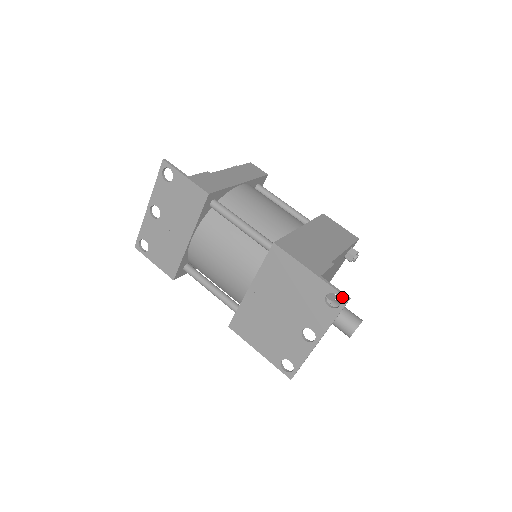
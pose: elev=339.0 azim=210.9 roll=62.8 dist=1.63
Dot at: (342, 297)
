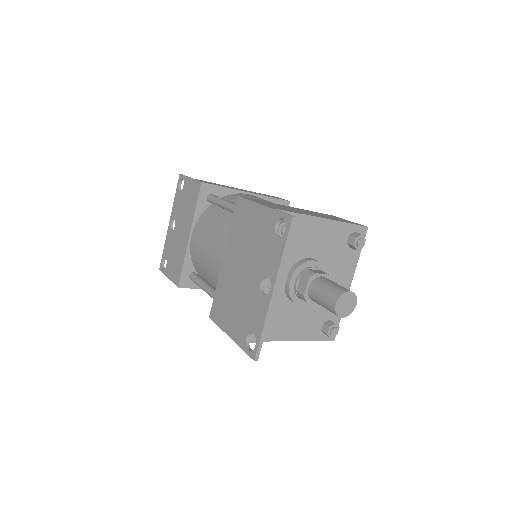
Dot at: (287, 217)
